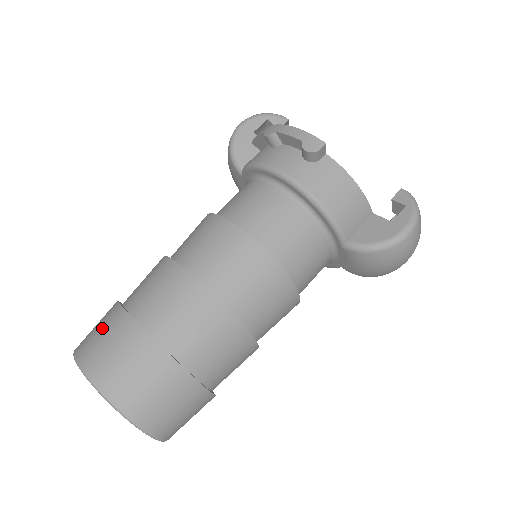
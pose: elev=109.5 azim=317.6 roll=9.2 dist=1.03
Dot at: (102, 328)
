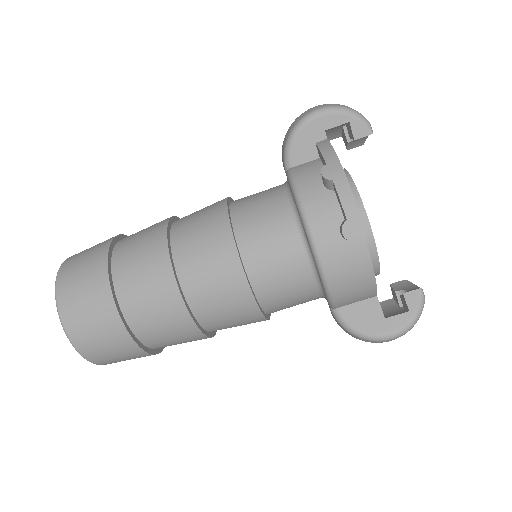
Dot at: (85, 275)
